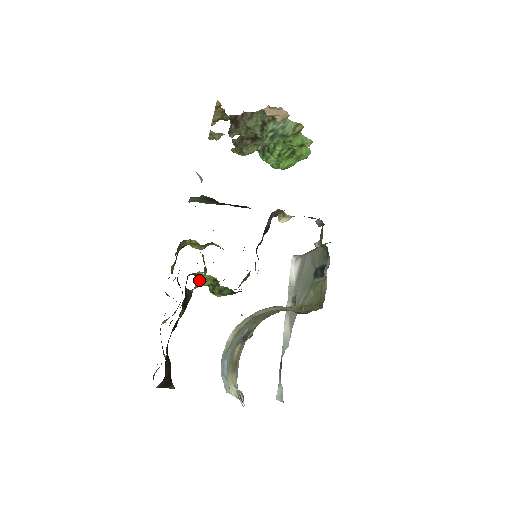
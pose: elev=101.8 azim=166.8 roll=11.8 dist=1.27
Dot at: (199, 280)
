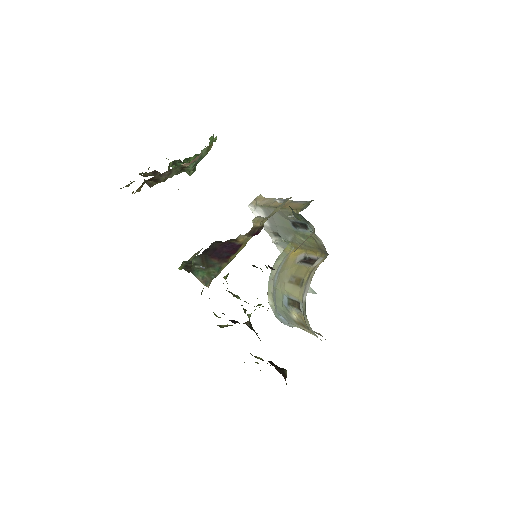
Dot at: (250, 314)
